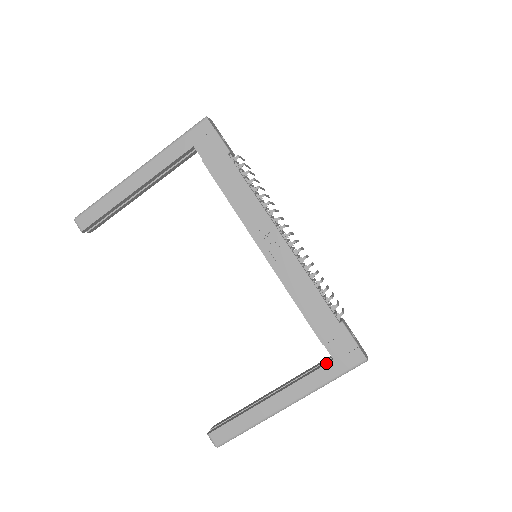
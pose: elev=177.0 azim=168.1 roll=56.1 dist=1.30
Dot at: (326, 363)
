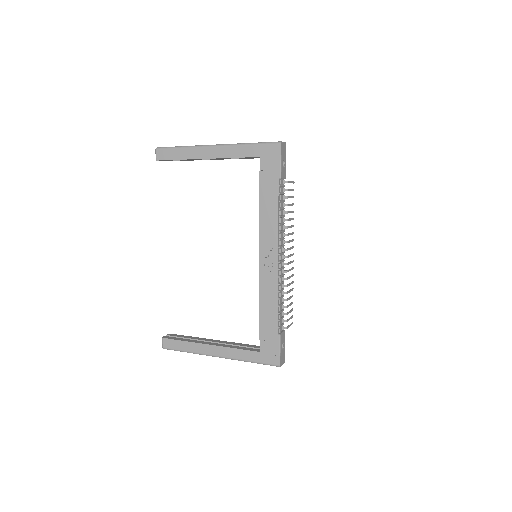
Dot at: (255, 350)
